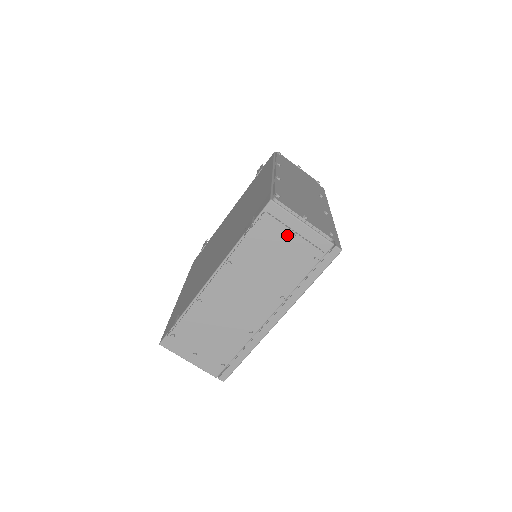
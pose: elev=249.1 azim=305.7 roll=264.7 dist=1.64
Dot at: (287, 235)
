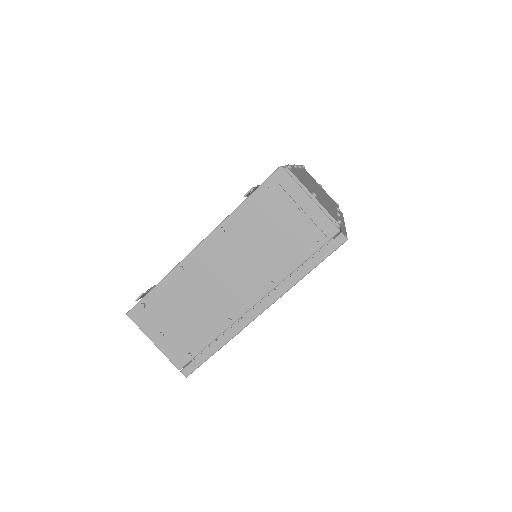
Dot at: (291, 209)
